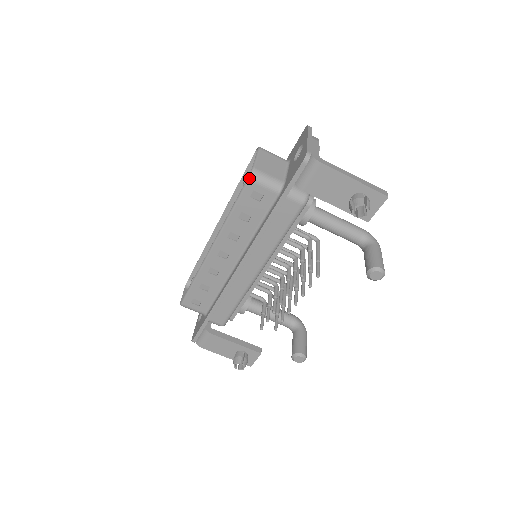
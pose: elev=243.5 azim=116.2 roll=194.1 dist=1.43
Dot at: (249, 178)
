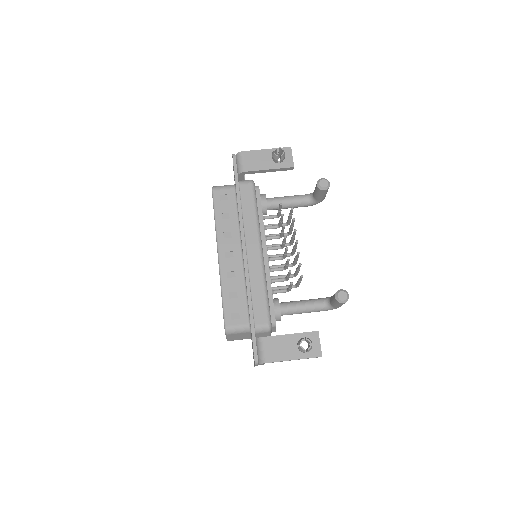
Dot at: (212, 190)
